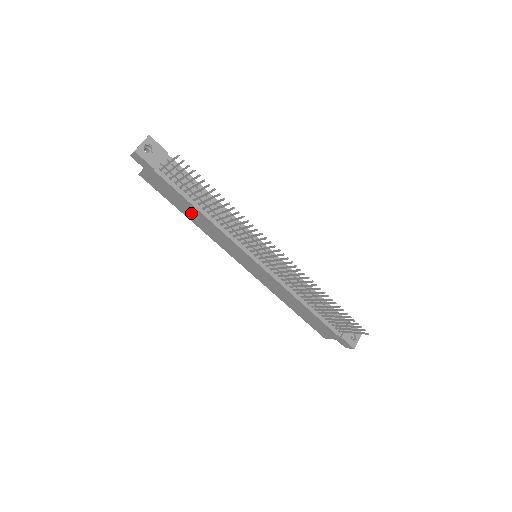
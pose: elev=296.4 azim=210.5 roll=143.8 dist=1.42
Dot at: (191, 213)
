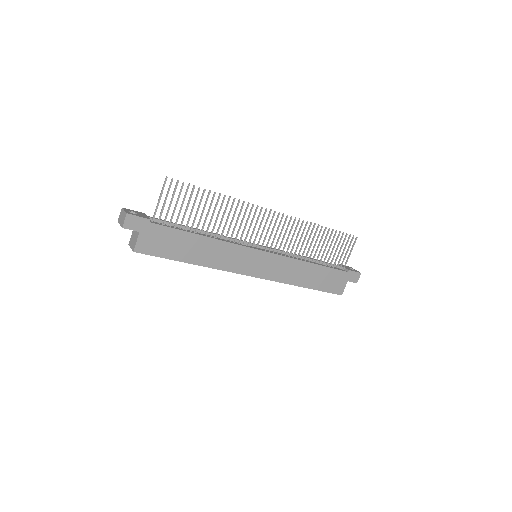
Dot at: (194, 250)
